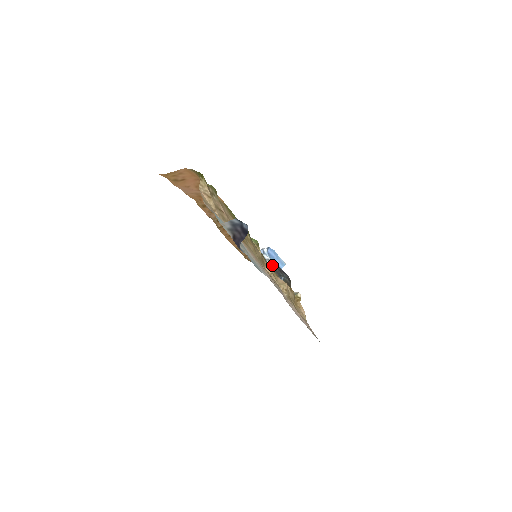
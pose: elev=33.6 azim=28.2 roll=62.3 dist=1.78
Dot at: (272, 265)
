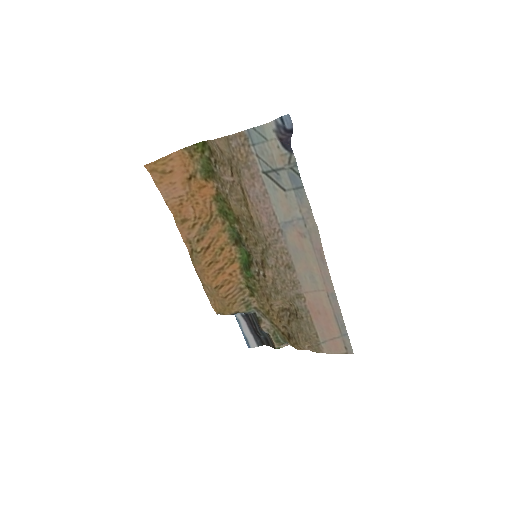
Dot at: (251, 314)
